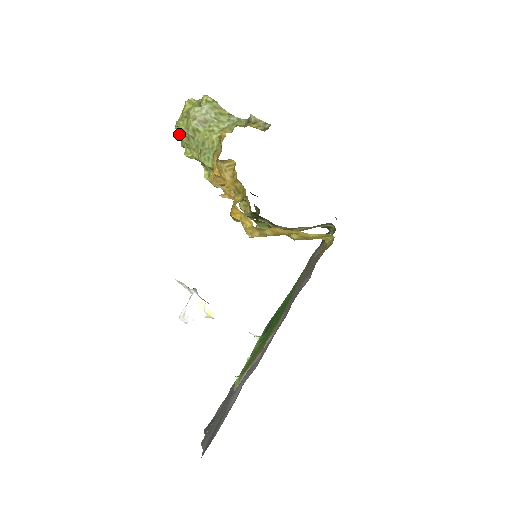
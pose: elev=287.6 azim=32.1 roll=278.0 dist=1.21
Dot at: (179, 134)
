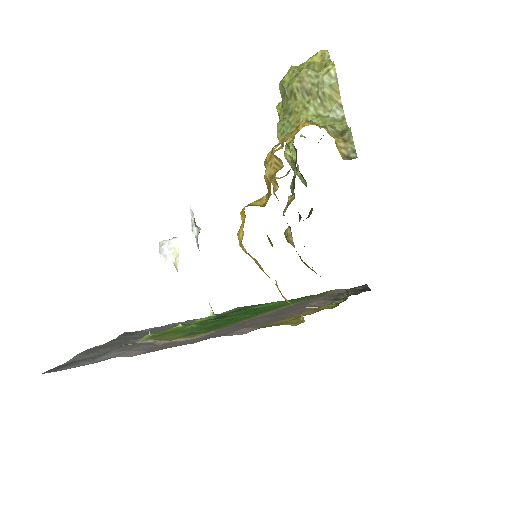
Dot at: (281, 82)
